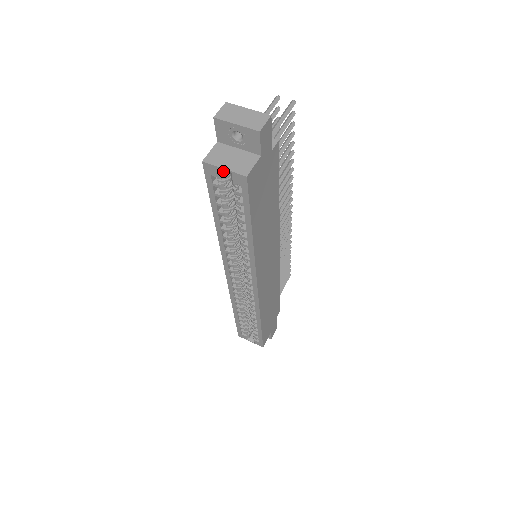
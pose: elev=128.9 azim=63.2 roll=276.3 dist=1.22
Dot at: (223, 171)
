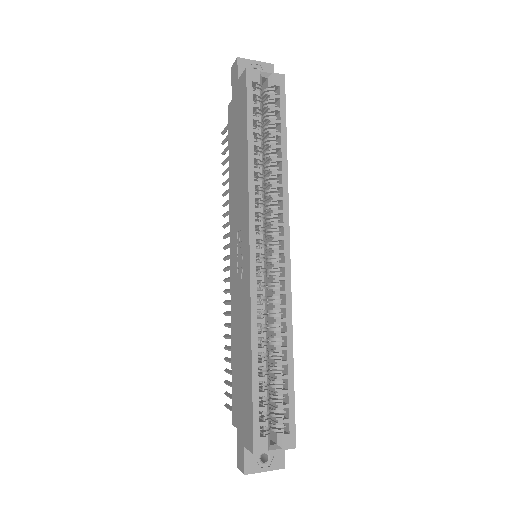
Dot at: (261, 79)
